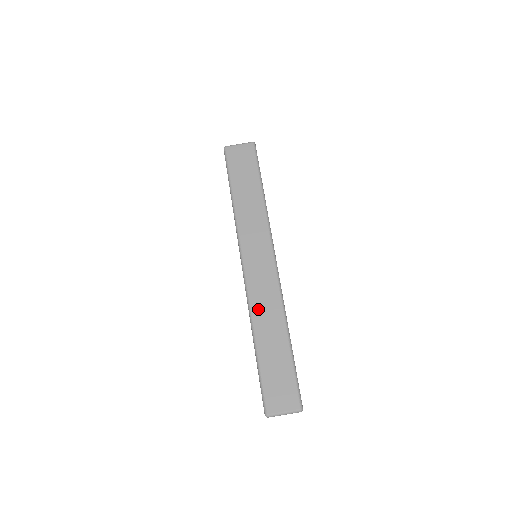
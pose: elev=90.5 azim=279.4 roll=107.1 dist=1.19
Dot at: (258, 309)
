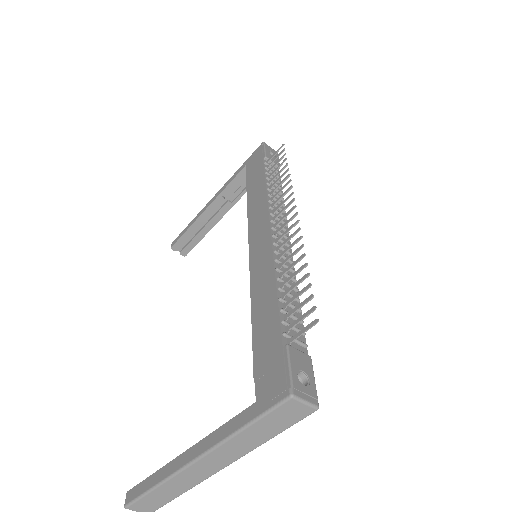
Dot at: (178, 479)
